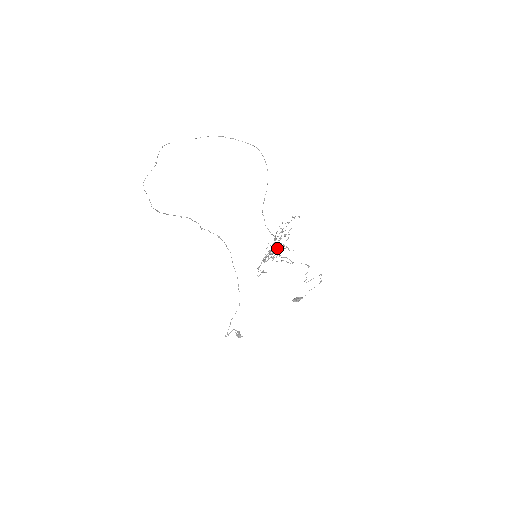
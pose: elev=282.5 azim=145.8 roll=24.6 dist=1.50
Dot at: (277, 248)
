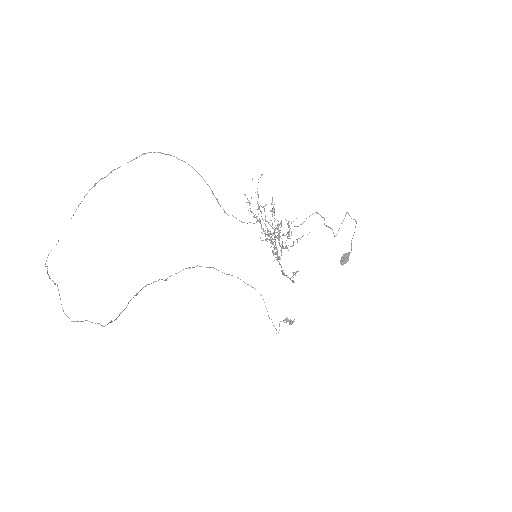
Dot at: (278, 233)
